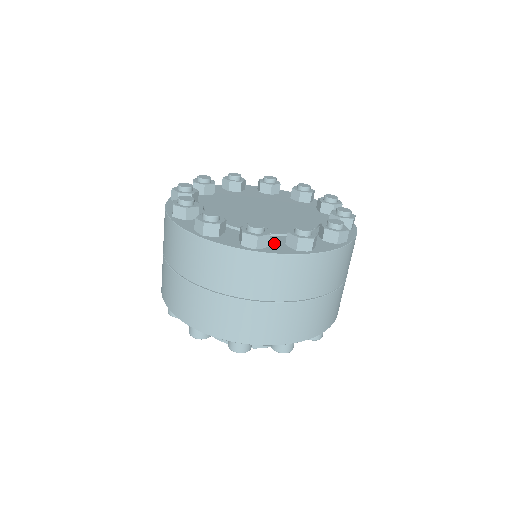
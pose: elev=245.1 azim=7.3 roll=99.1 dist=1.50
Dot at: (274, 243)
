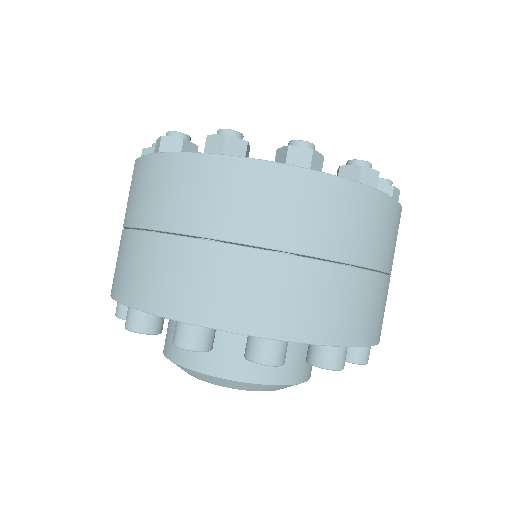
Dot at: occluded
